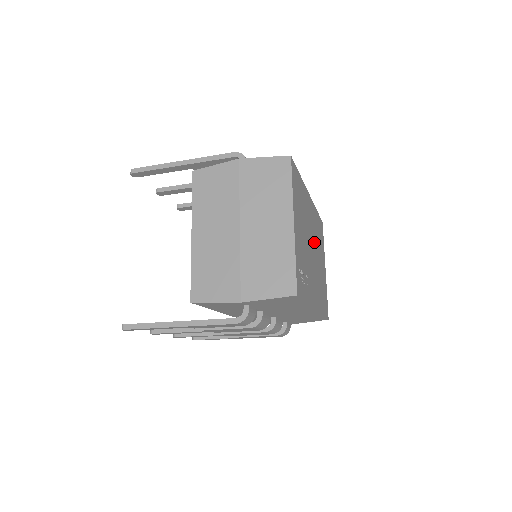
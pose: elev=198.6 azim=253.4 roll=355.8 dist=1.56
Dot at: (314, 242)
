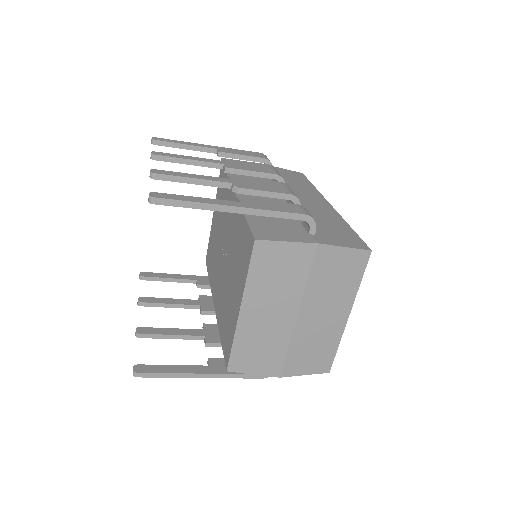
Dot at: occluded
